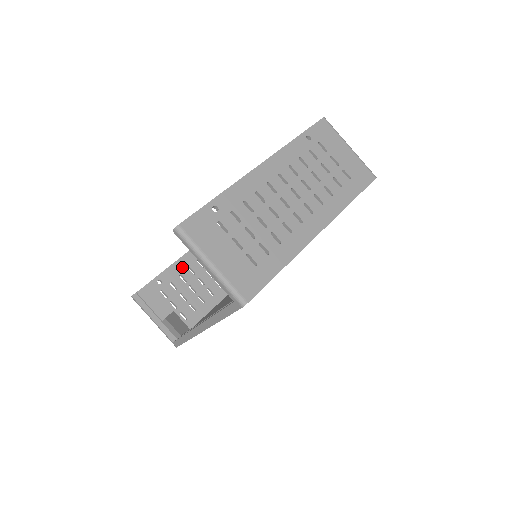
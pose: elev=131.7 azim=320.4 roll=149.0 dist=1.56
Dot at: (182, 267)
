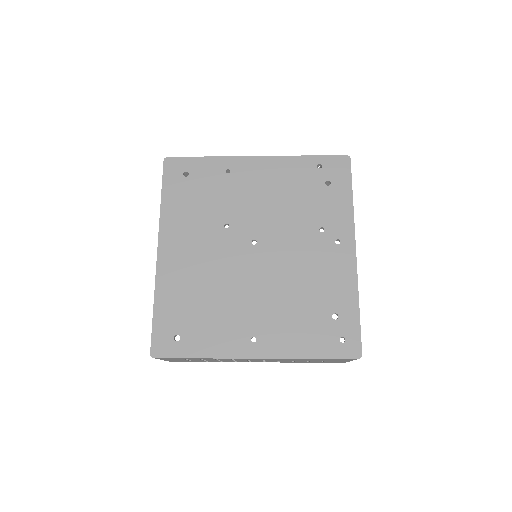
Dot at: occluded
